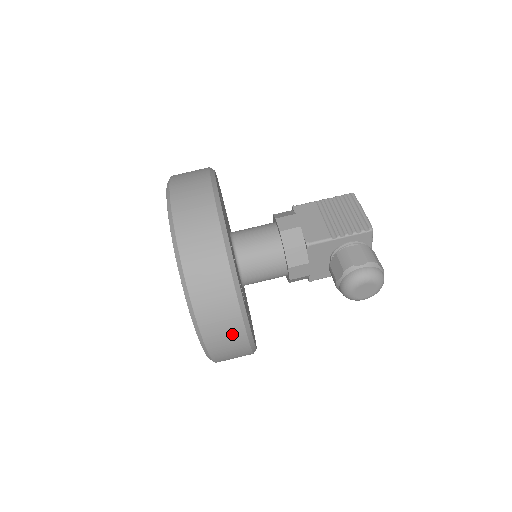
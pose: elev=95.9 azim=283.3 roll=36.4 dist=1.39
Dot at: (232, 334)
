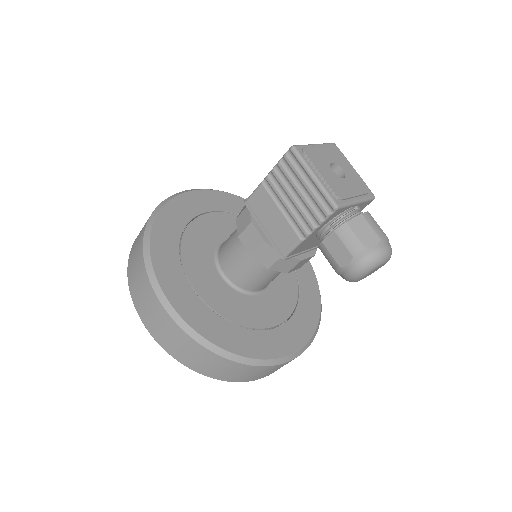
Dot at: (280, 367)
